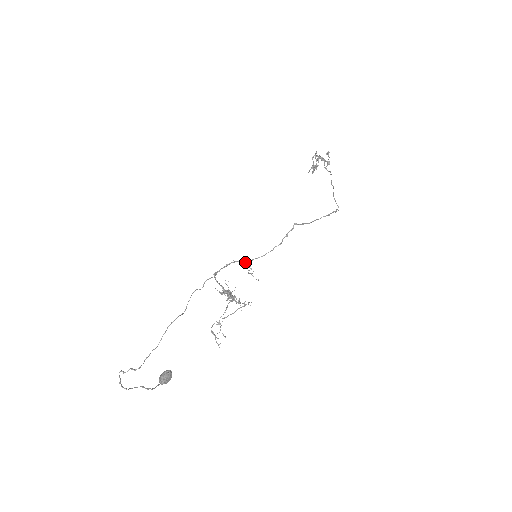
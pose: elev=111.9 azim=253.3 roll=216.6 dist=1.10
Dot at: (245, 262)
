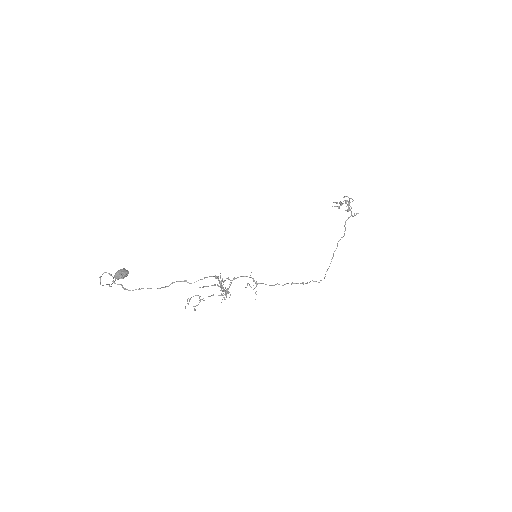
Dot at: (256, 283)
